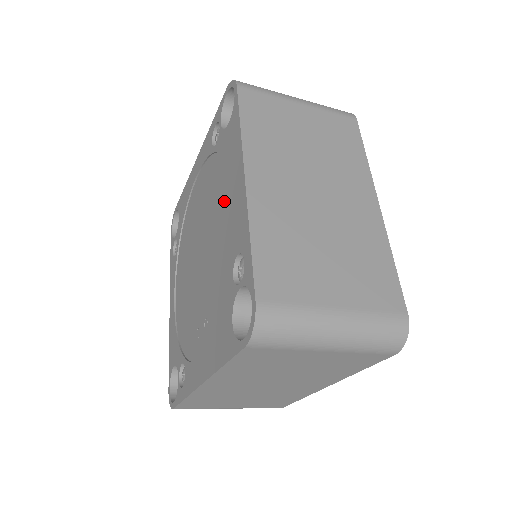
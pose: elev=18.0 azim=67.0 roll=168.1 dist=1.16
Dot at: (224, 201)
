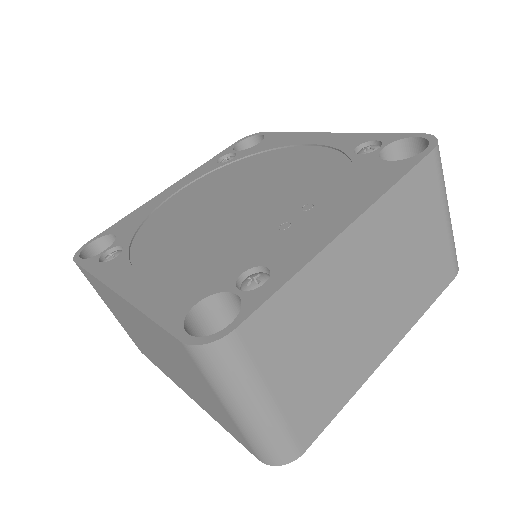
Dot at: (285, 159)
